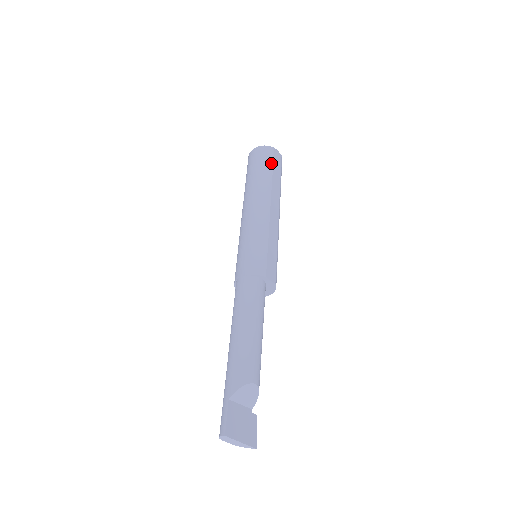
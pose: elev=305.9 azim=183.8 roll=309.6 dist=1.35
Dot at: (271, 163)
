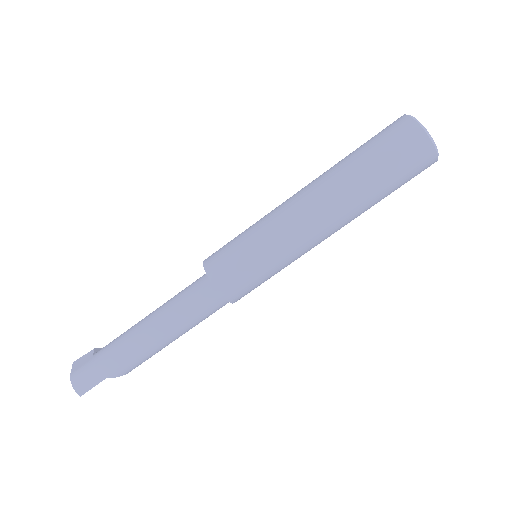
Dot at: occluded
